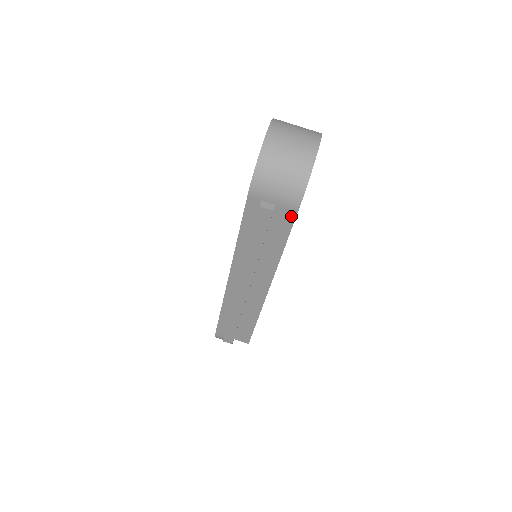
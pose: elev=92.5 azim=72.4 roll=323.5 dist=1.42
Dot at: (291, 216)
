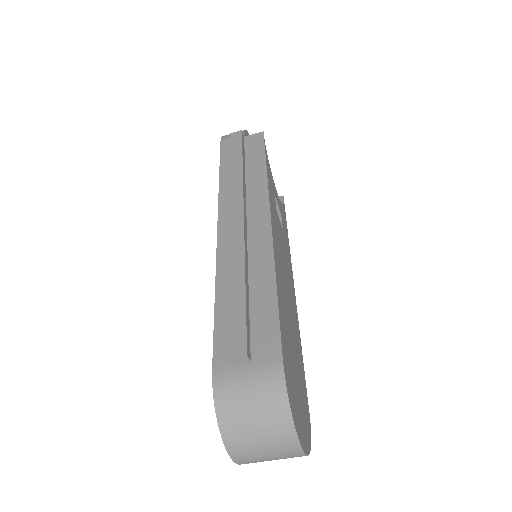
Dot at: occluded
